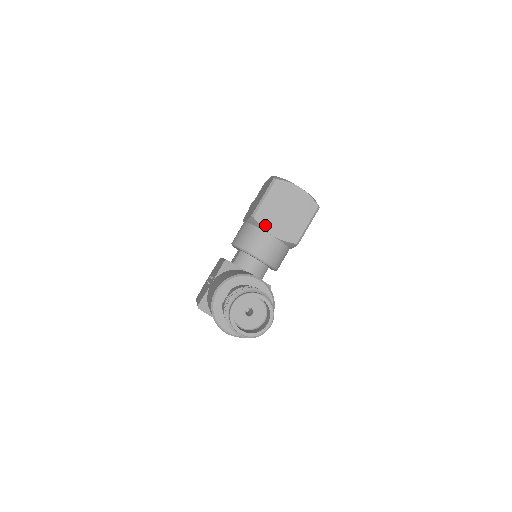
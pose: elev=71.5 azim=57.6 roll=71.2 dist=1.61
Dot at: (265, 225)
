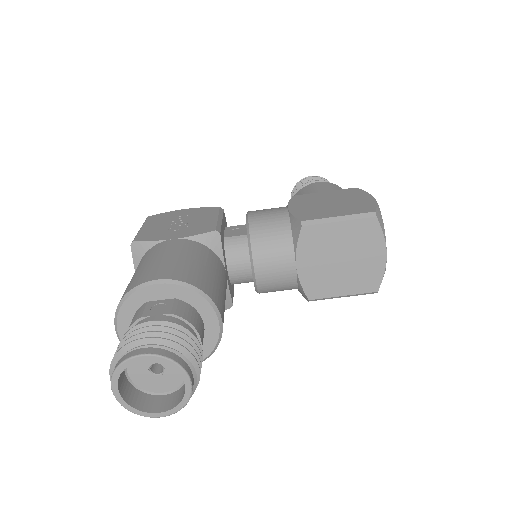
Dot at: (303, 247)
